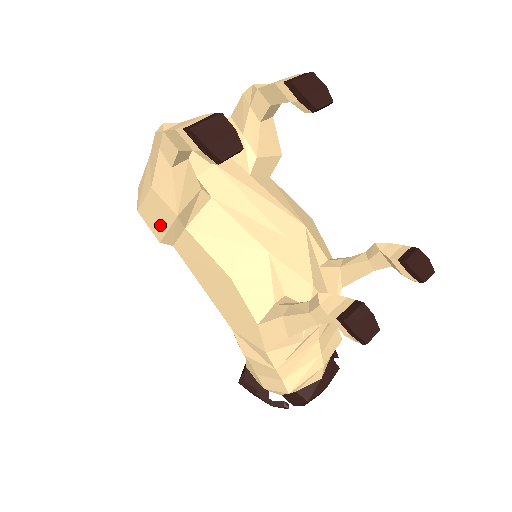
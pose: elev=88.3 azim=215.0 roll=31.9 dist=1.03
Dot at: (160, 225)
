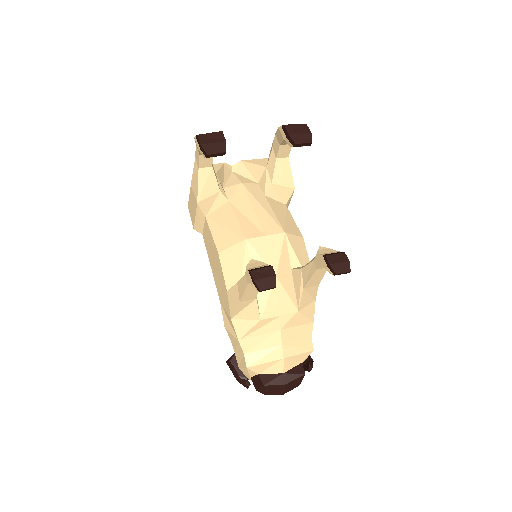
Dot at: (193, 214)
